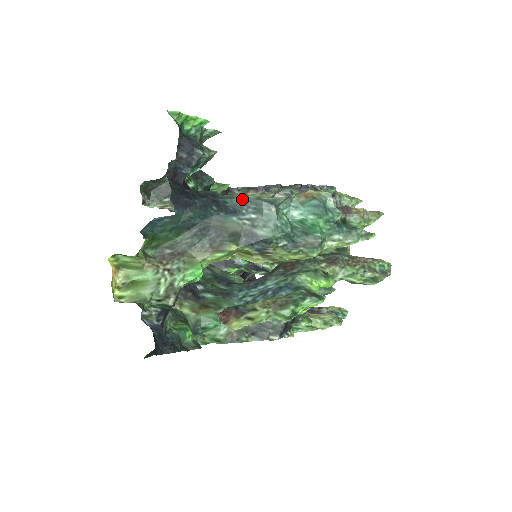
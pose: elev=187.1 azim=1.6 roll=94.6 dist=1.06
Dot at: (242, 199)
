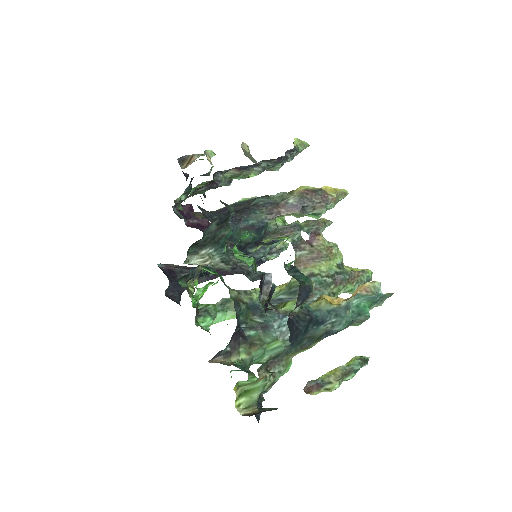
Dot at: (328, 310)
